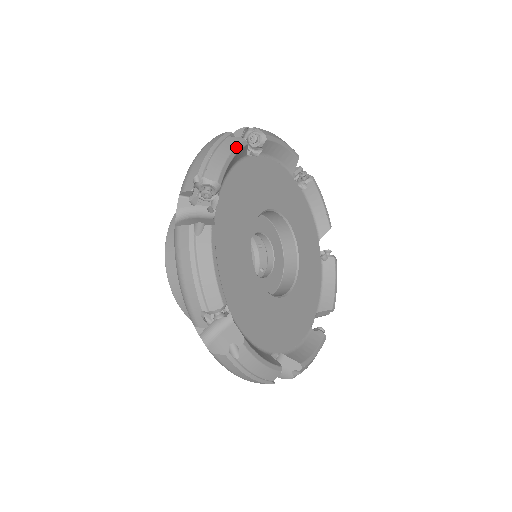
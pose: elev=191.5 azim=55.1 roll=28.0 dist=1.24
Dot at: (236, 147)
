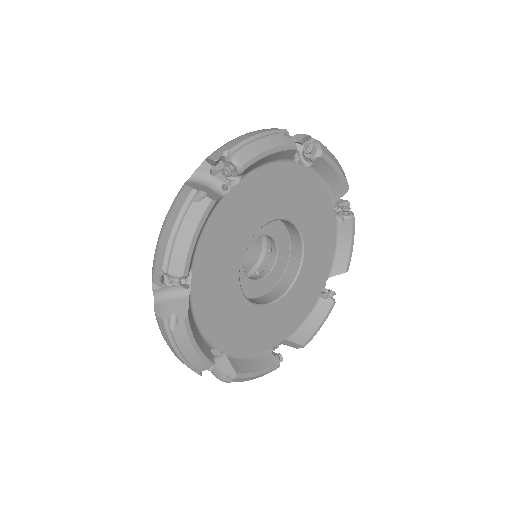
Dot at: (188, 337)
